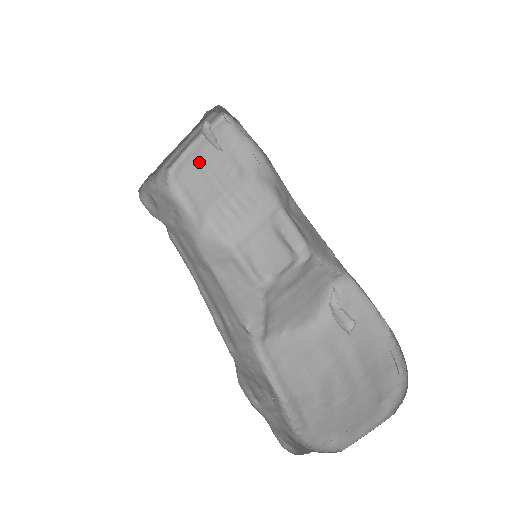
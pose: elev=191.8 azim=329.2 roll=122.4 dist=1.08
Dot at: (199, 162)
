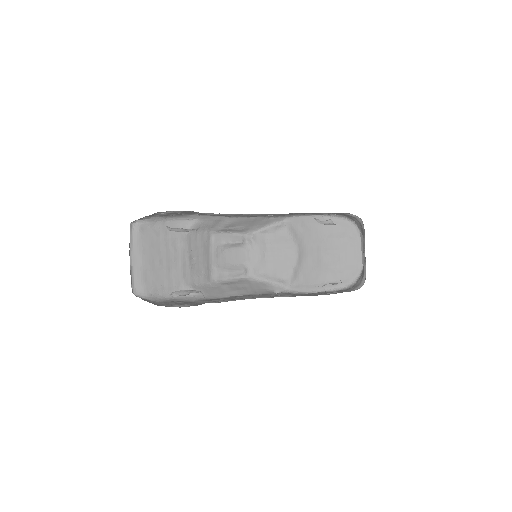
Dot at: (148, 265)
